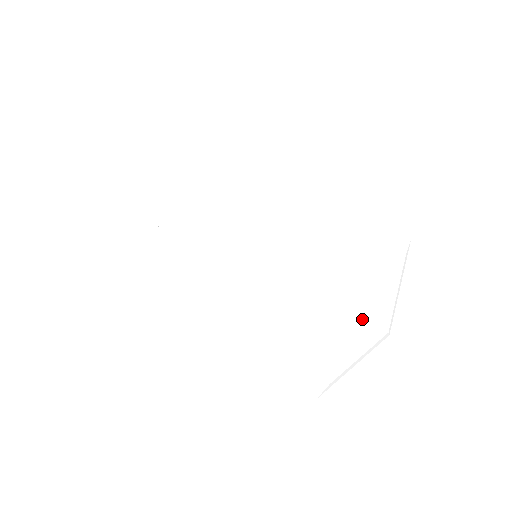
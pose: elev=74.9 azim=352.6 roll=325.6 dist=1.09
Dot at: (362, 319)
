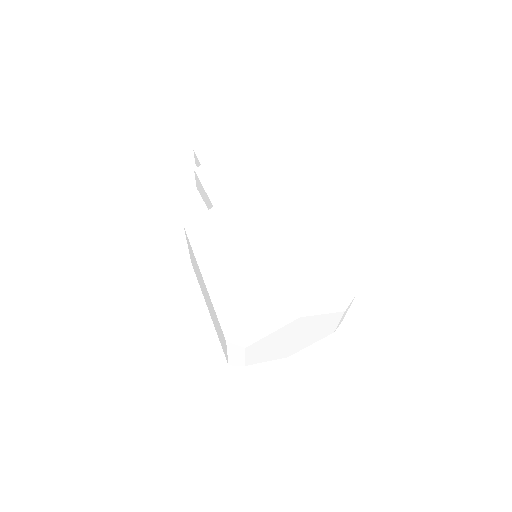
Dot at: (309, 338)
